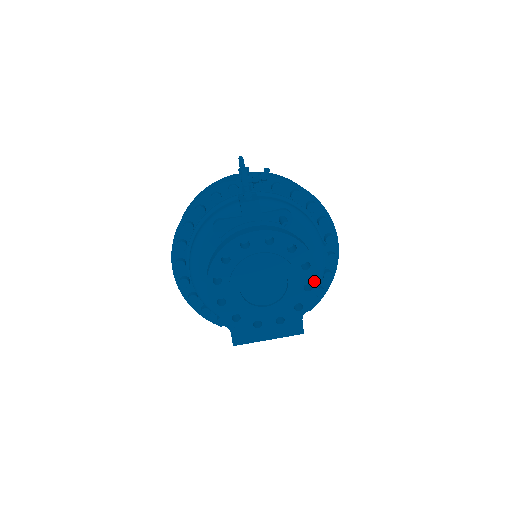
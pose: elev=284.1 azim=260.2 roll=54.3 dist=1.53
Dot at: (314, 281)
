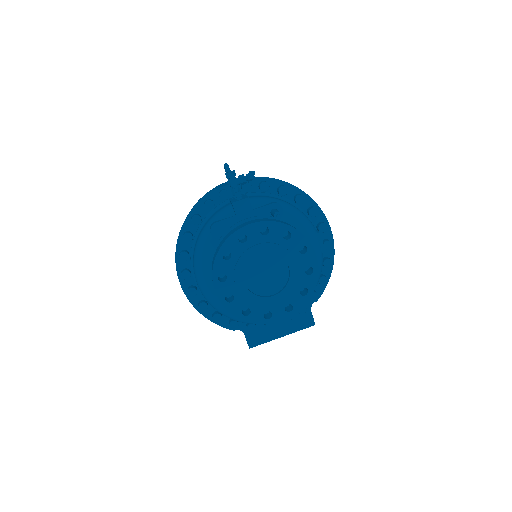
Dot at: (314, 264)
